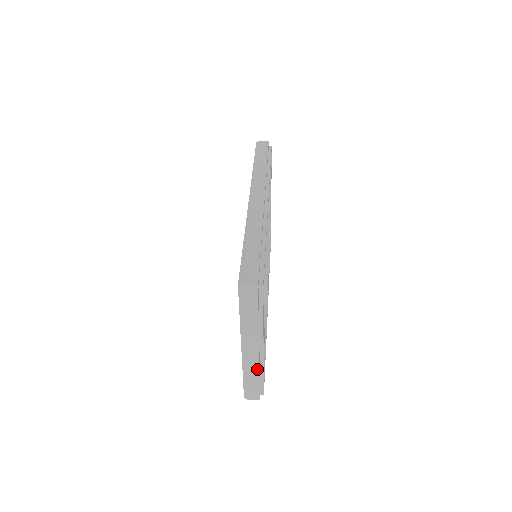
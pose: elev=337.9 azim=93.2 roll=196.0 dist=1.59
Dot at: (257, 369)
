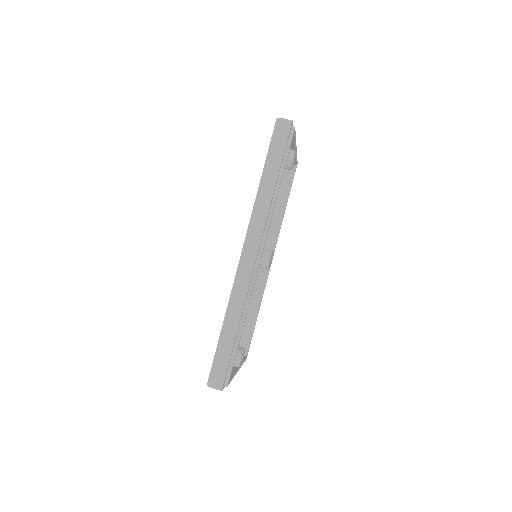
Dot at: occluded
